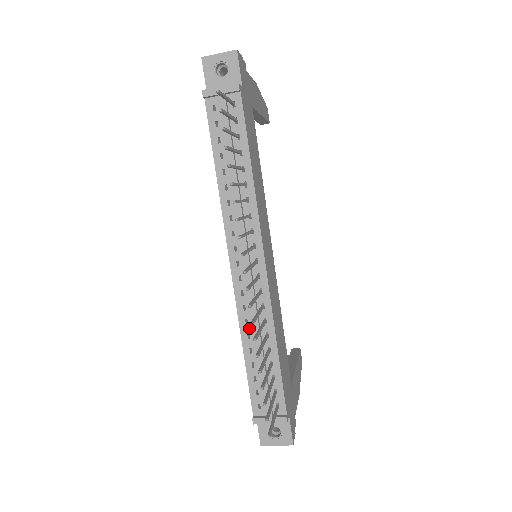
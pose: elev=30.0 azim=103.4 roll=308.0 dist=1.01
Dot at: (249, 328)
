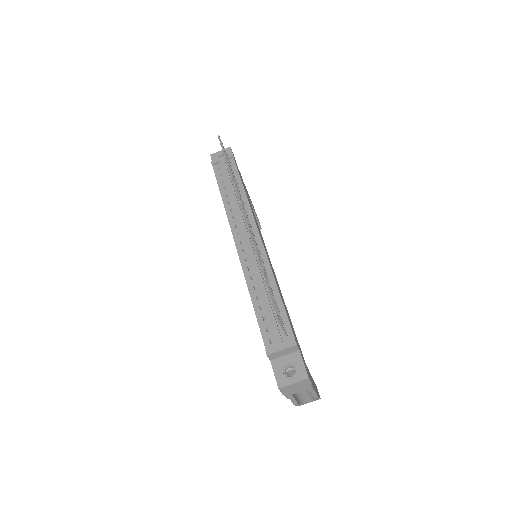
Dot at: (254, 282)
